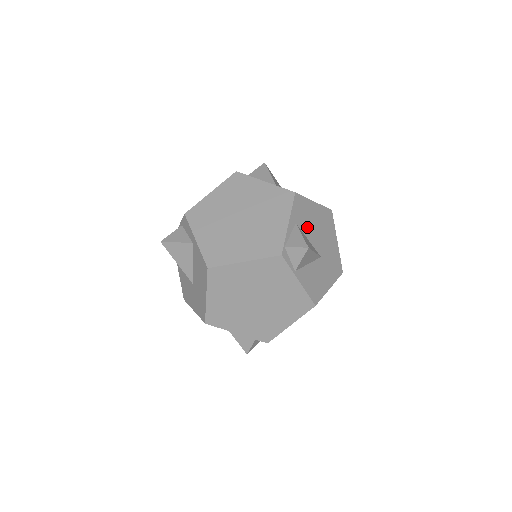
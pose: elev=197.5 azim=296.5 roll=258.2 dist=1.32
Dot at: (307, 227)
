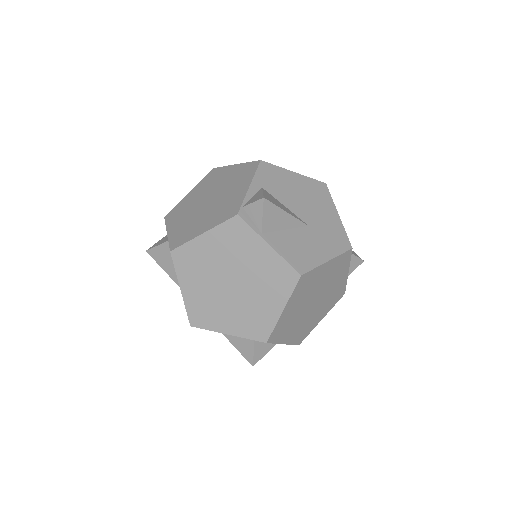
Dot at: (282, 194)
